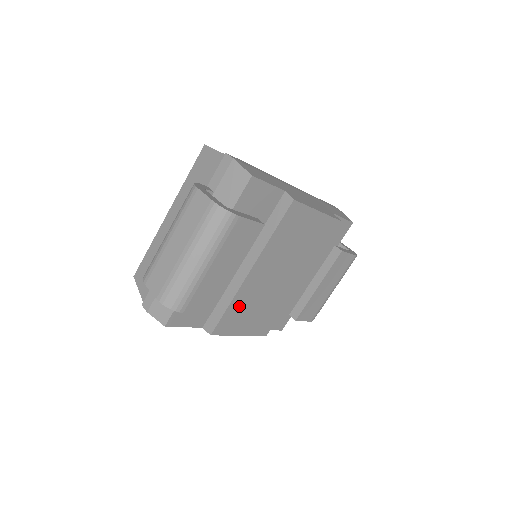
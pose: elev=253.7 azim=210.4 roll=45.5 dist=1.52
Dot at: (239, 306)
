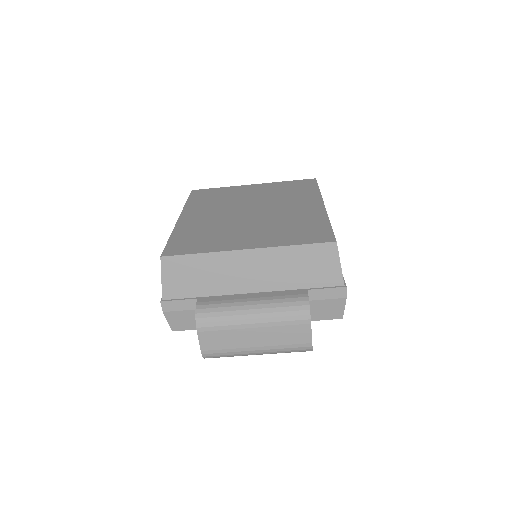
Dot at: occluded
